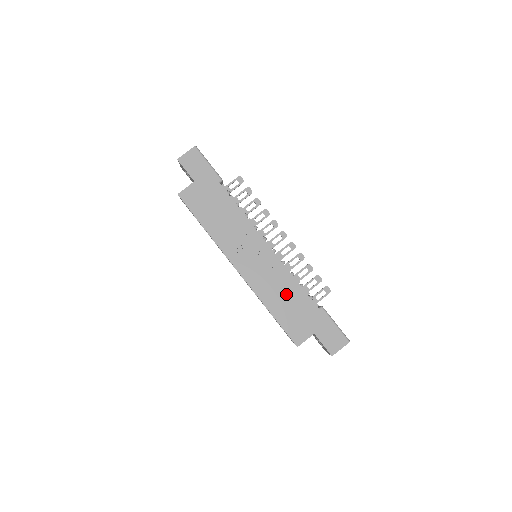
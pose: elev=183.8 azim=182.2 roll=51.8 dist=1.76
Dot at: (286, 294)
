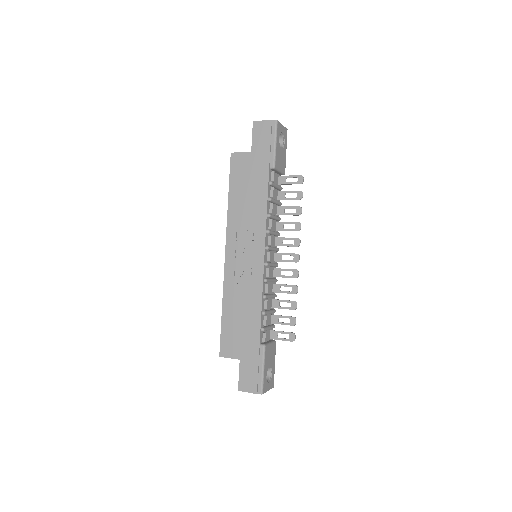
Dot at: (245, 308)
